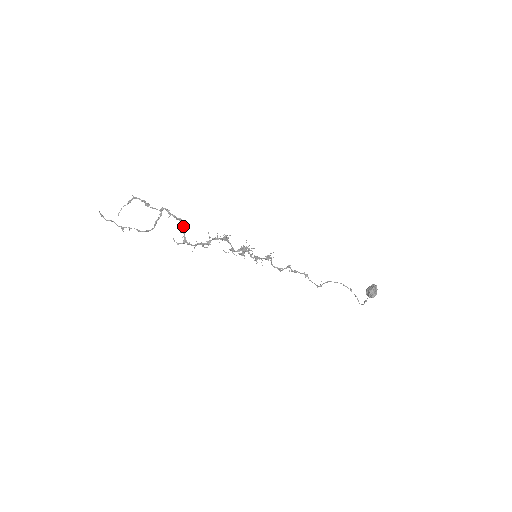
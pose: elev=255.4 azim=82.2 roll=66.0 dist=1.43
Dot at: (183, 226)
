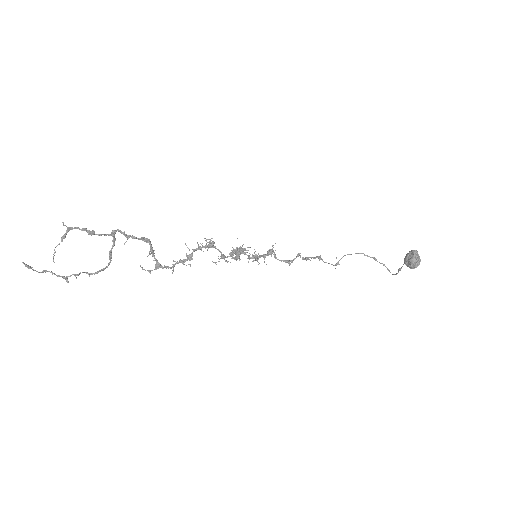
Dot at: occluded
